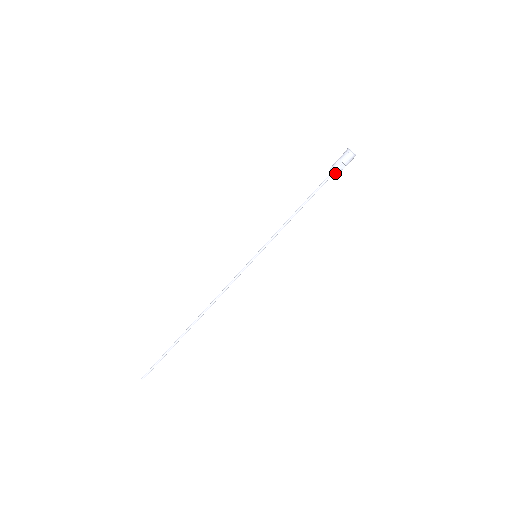
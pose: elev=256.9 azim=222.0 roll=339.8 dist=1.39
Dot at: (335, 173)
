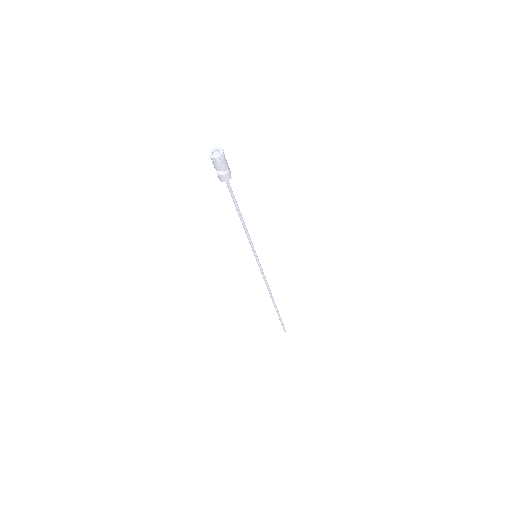
Dot at: occluded
